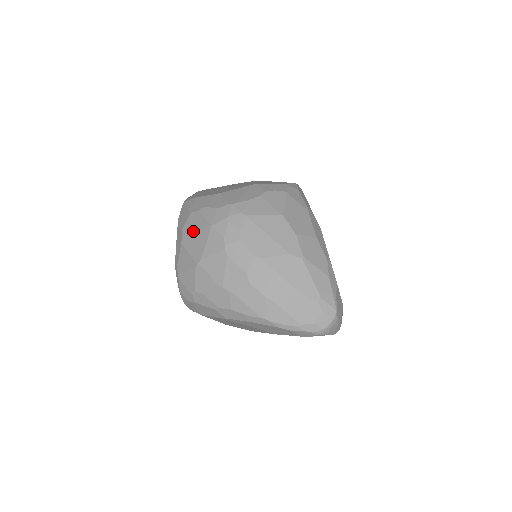
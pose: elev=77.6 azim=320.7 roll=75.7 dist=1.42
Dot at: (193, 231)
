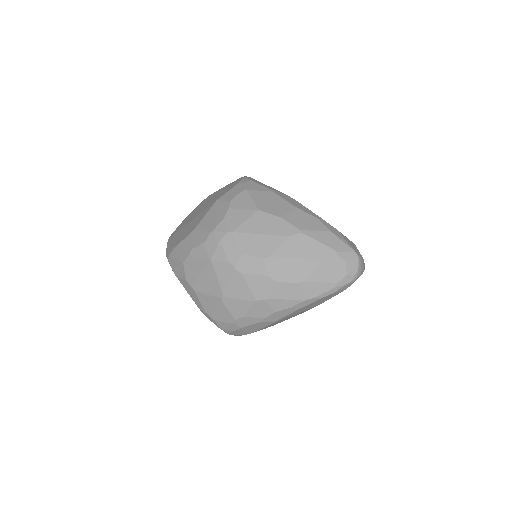
Dot at: (197, 275)
